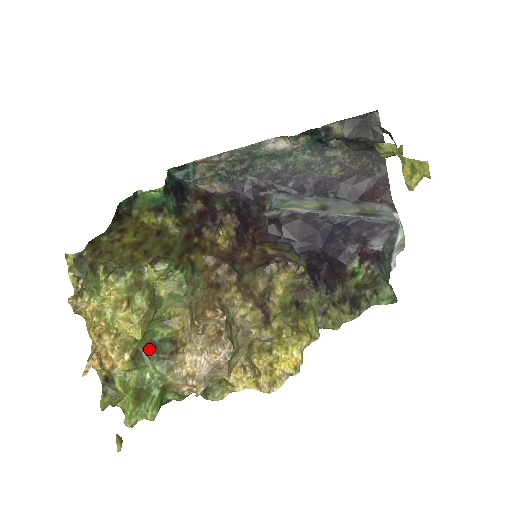
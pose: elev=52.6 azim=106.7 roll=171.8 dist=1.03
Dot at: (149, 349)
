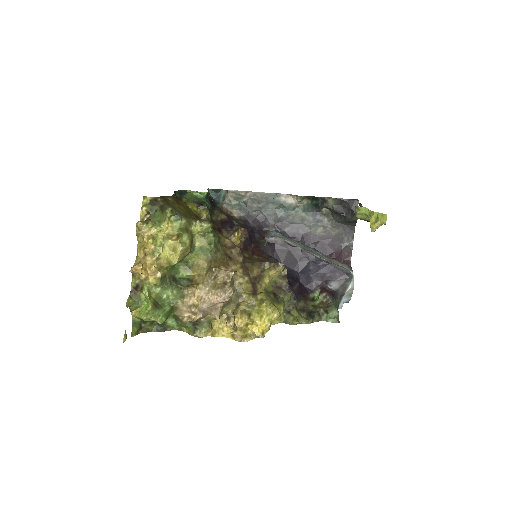
Dot at: (172, 279)
